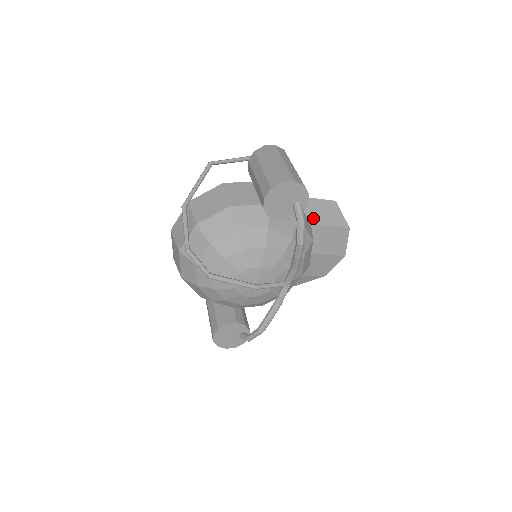
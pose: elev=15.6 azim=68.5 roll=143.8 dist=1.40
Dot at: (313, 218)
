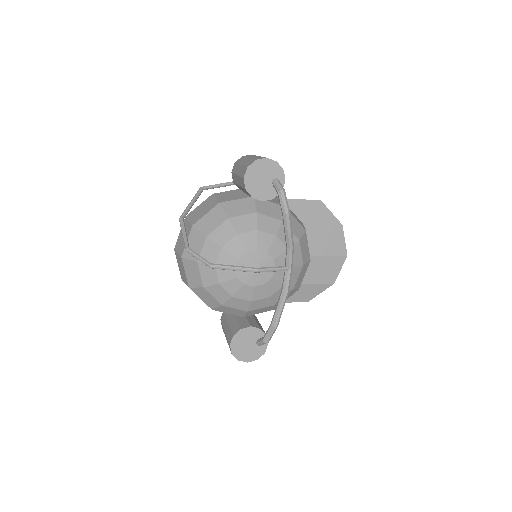
Dot at: (303, 218)
